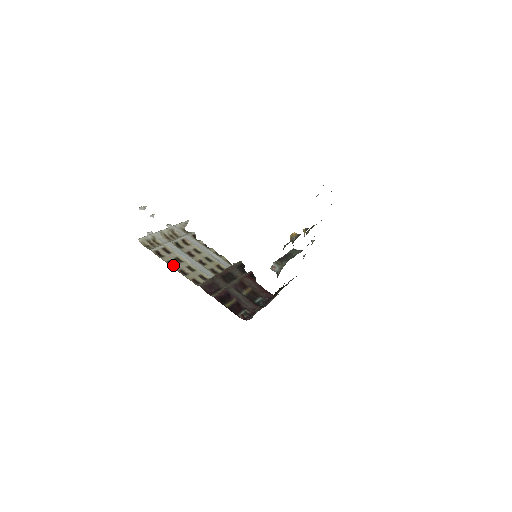
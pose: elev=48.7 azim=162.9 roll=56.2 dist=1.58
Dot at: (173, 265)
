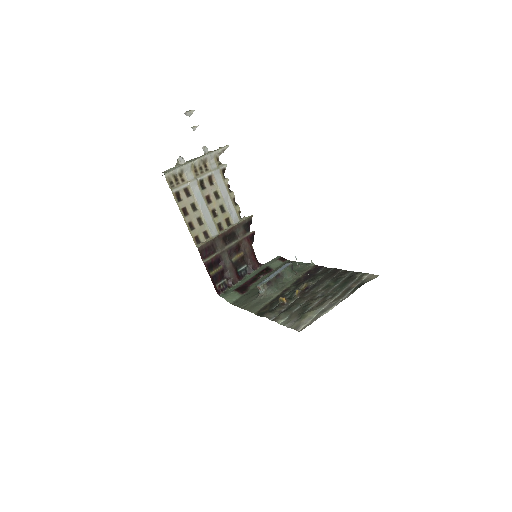
Dot at: (185, 214)
